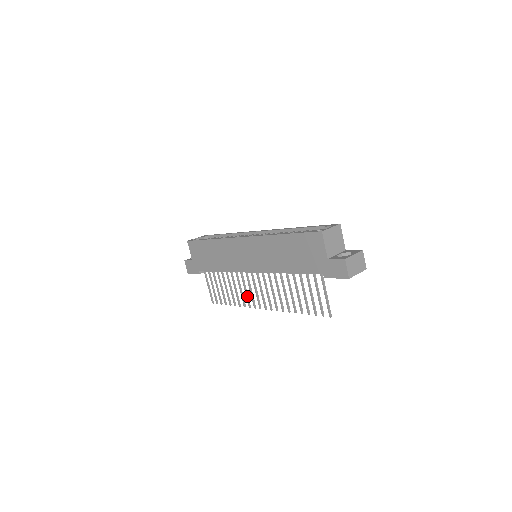
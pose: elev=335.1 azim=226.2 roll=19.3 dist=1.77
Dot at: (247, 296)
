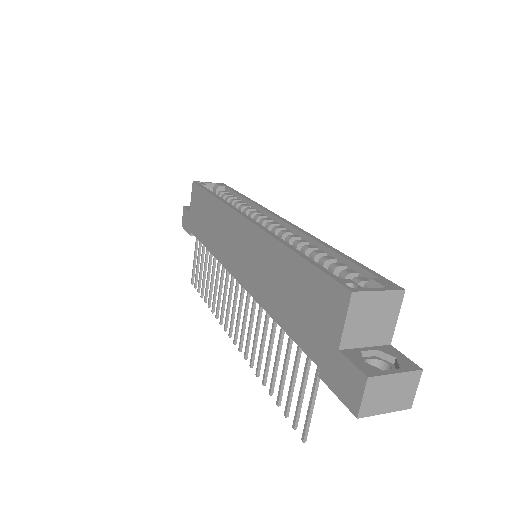
Dot at: (223, 306)
